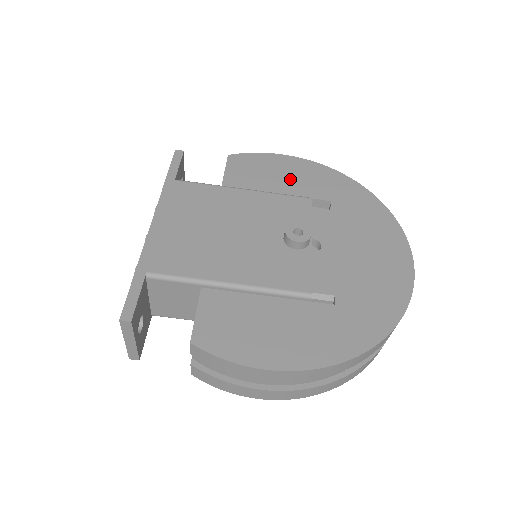
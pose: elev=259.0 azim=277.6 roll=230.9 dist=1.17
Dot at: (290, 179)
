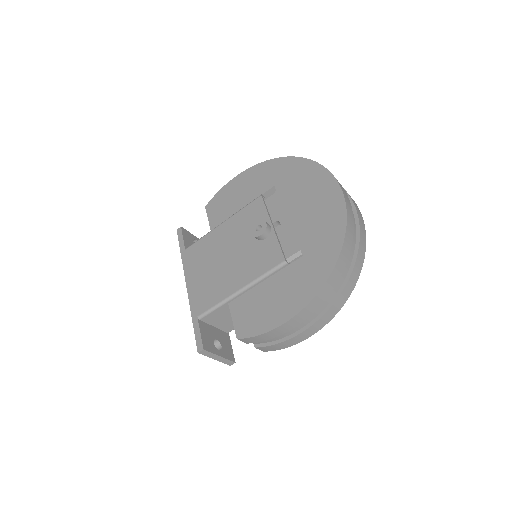
Dot at: (245, 192)
